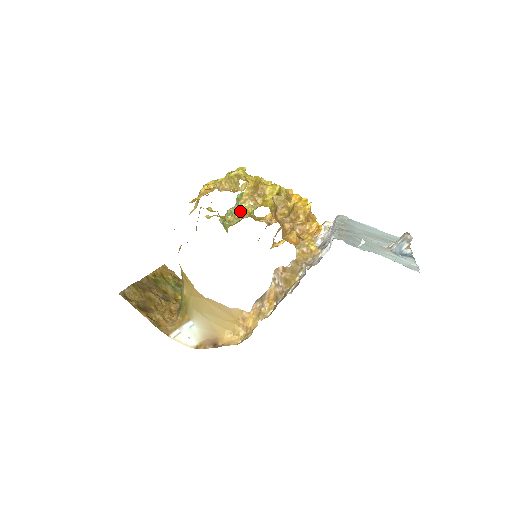
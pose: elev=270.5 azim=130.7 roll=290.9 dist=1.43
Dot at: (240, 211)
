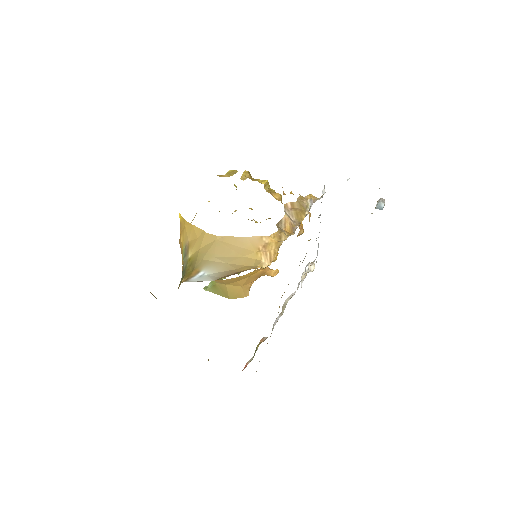
Dot at: occluded
